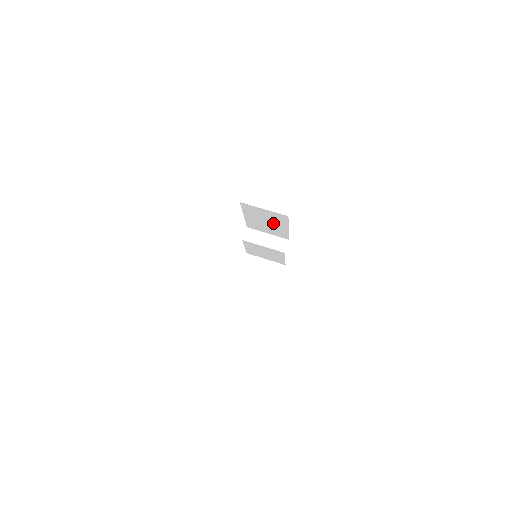
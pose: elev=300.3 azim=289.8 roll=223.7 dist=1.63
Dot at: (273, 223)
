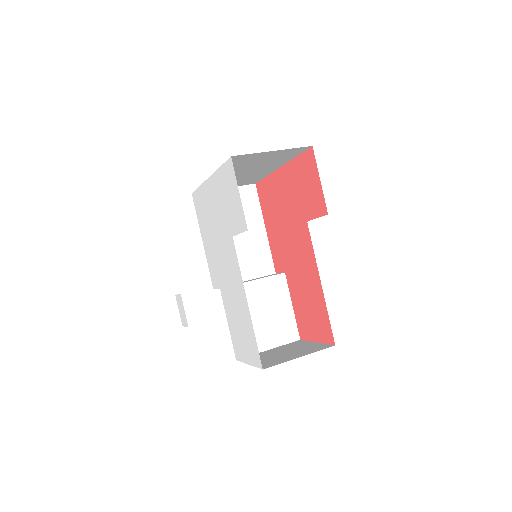
Dot at: occluded
